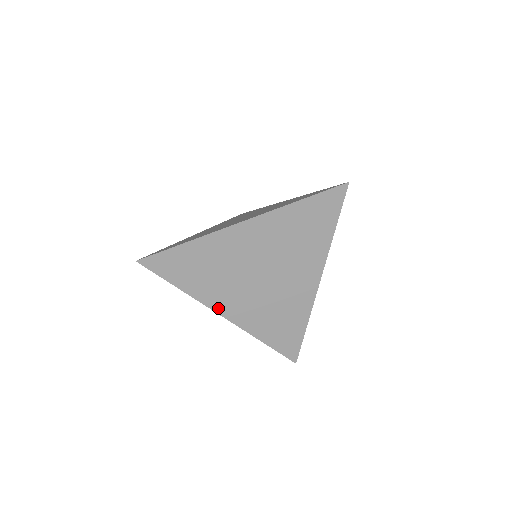
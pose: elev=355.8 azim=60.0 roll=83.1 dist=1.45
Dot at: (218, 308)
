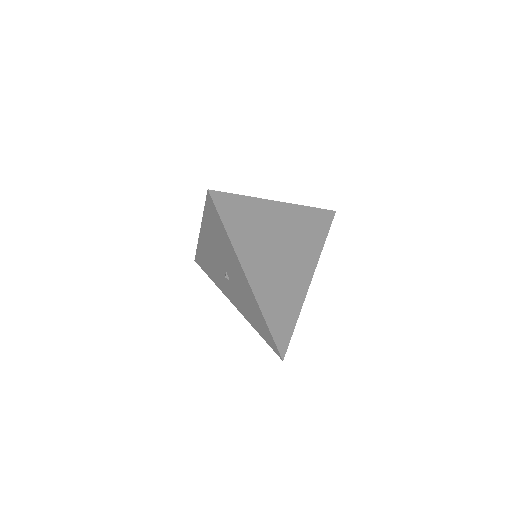
Dot at: (247, 269)
